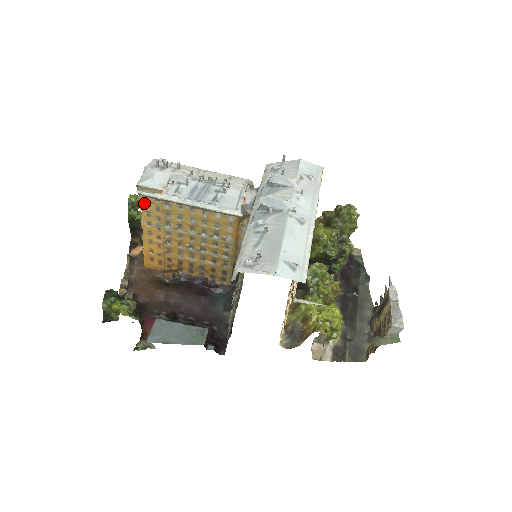
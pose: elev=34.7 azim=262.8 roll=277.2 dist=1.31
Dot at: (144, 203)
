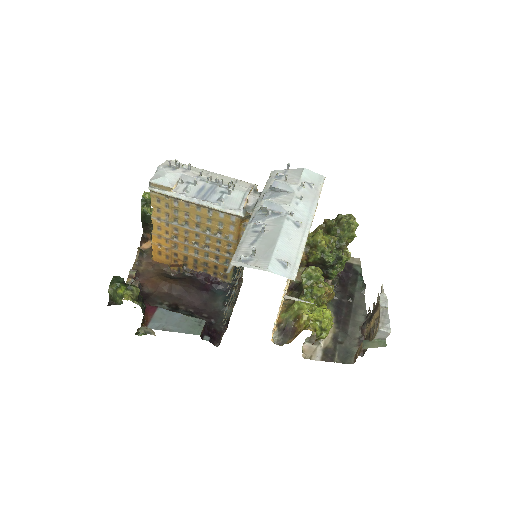
Dot at: (155, 199)
